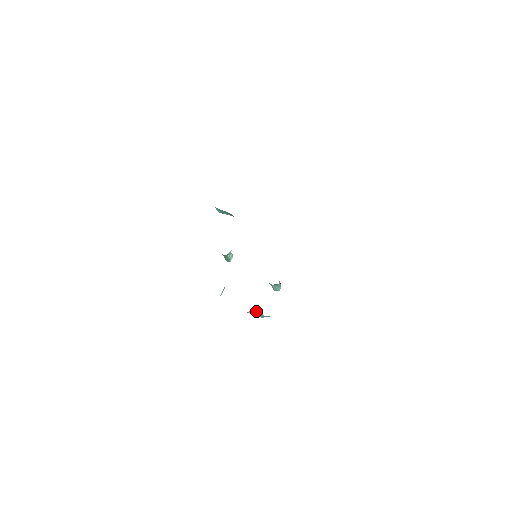
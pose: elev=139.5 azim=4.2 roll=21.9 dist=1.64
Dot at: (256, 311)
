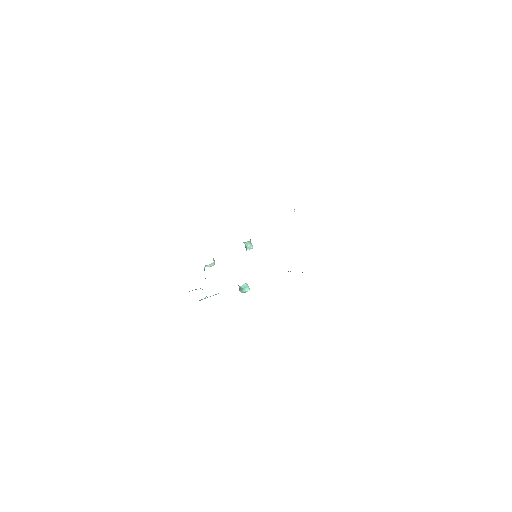
Dot at: occluded
